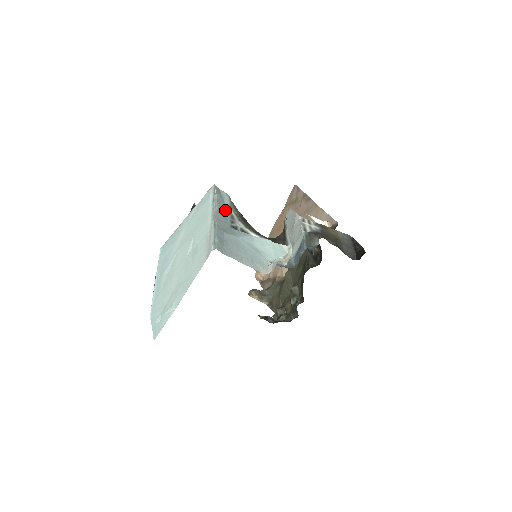
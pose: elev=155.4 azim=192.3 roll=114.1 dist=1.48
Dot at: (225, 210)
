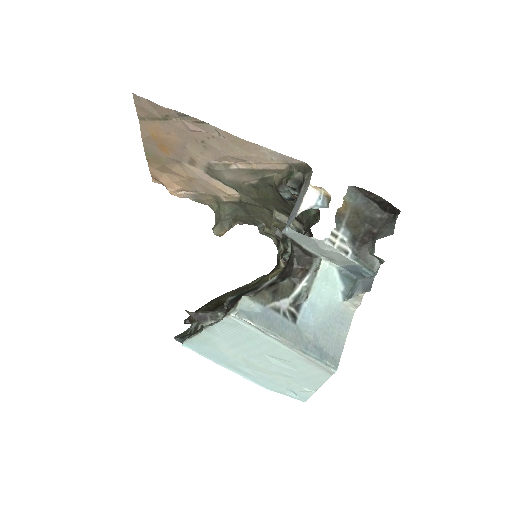
Dot at: (273, 319)
